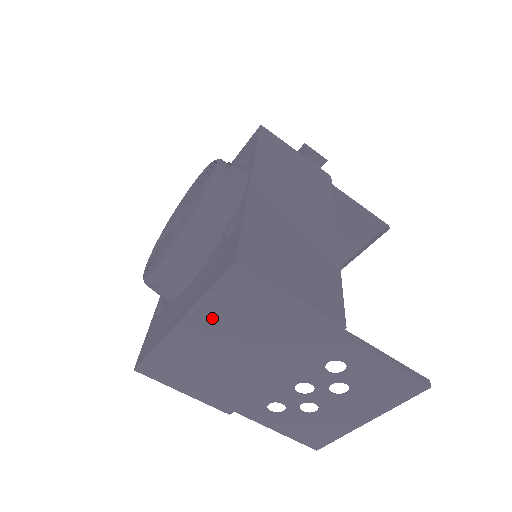
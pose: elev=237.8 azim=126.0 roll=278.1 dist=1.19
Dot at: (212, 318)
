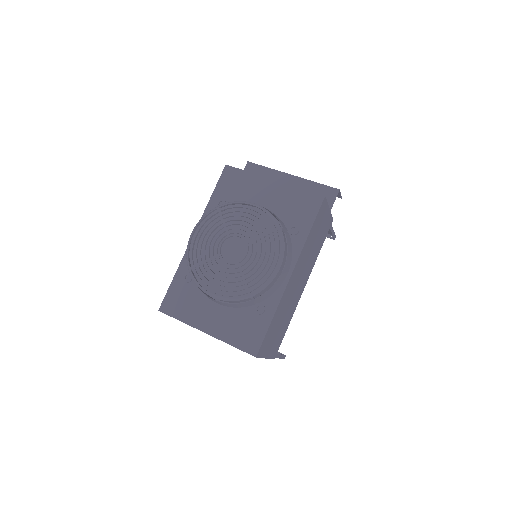
Dot at: occluded
